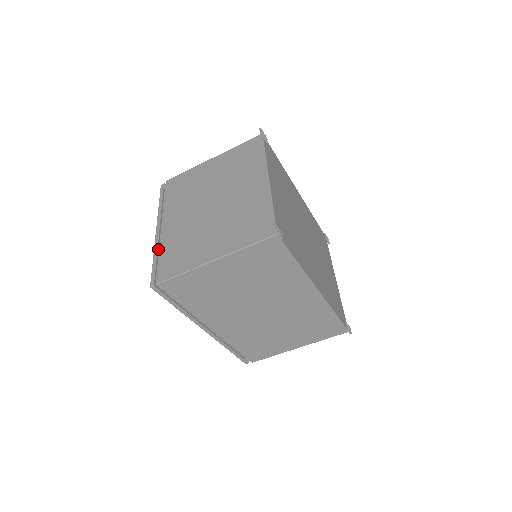
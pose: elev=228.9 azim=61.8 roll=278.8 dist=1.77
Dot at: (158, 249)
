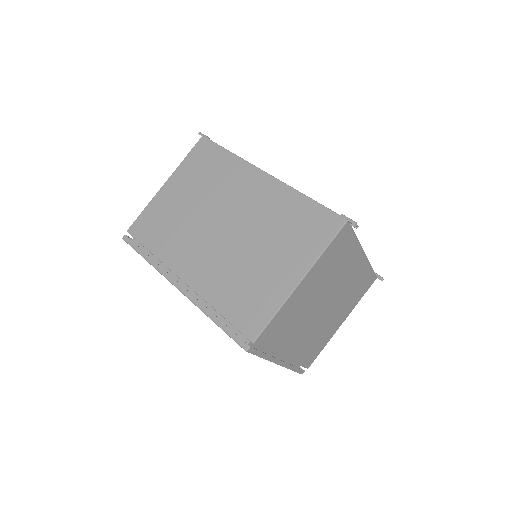
Dot at: occluded
